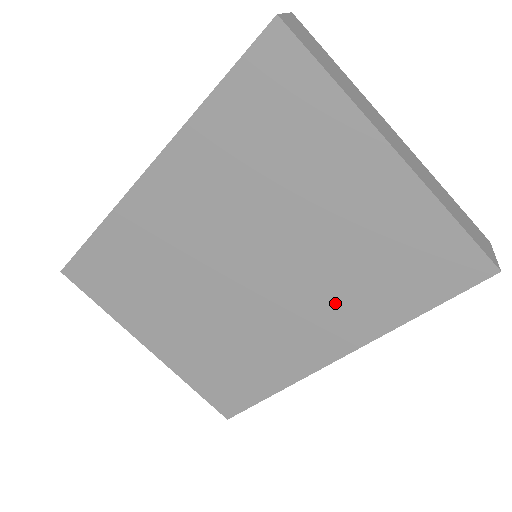
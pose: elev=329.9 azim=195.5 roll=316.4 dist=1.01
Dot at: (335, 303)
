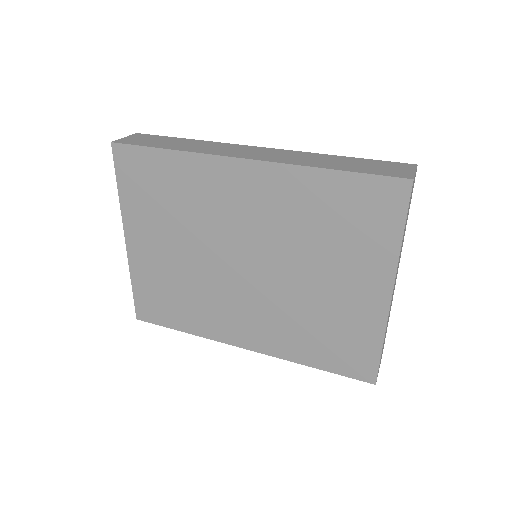
Dot at: (278, 325)
